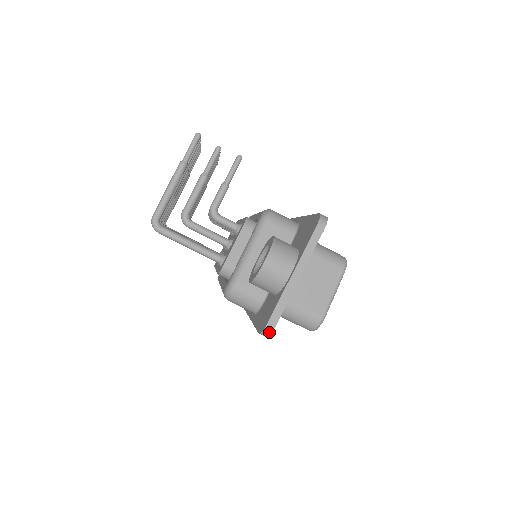
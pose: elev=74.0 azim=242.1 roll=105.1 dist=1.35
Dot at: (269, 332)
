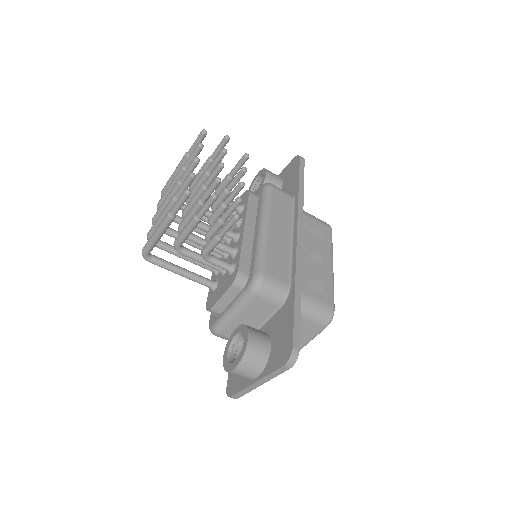
Dot at: occluded
